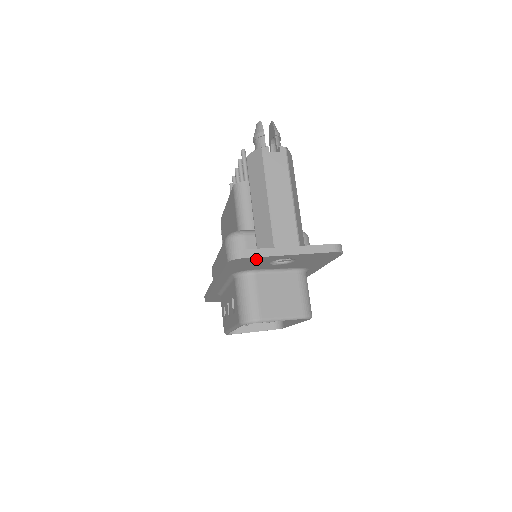
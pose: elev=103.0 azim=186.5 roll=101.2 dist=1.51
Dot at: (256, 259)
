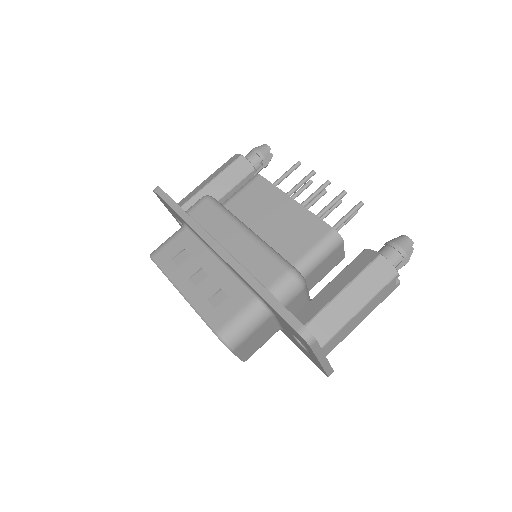
Dot at: occluded
